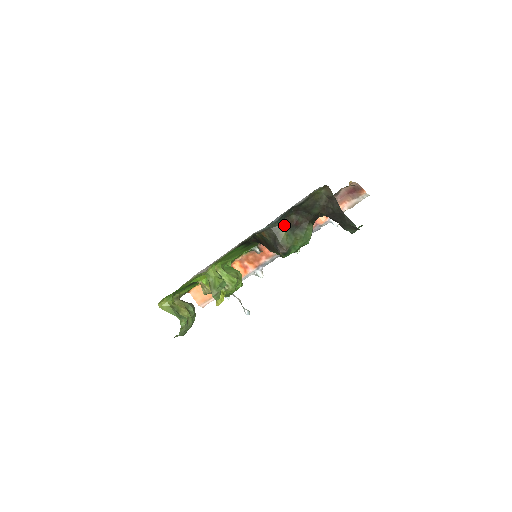
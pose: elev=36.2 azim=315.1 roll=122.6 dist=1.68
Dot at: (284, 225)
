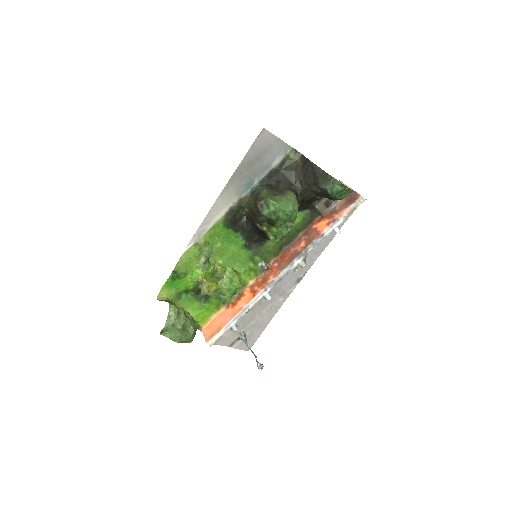
Dot at: (265, 188)
